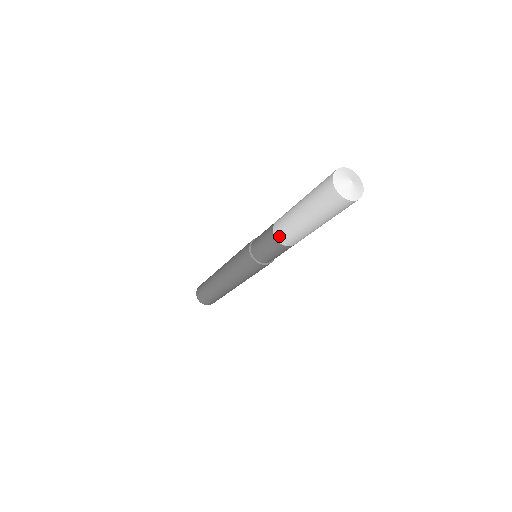
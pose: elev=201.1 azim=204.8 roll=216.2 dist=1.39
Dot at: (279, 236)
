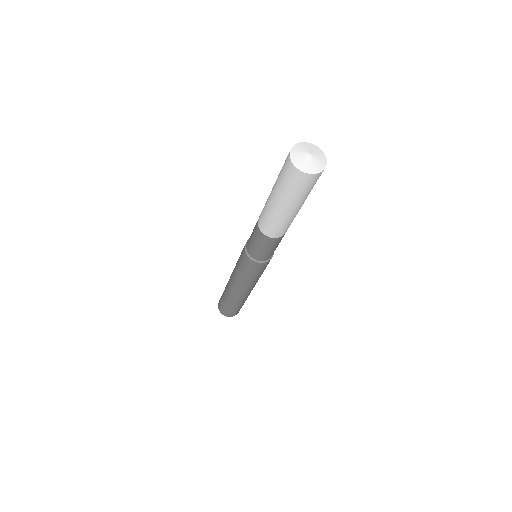
Dot at: (261, 224)
